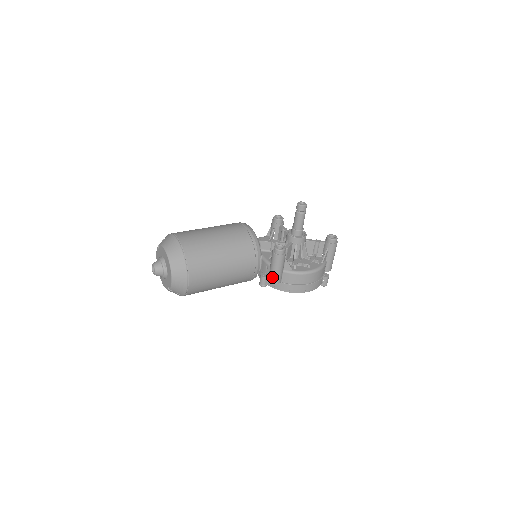
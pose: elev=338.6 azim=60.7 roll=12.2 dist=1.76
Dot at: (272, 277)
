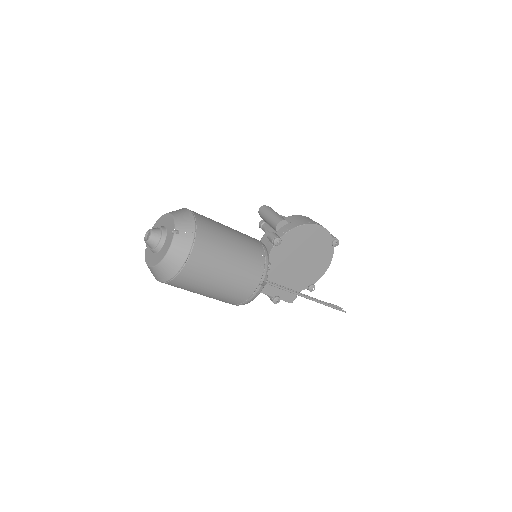
Dot at: (275, 219)
